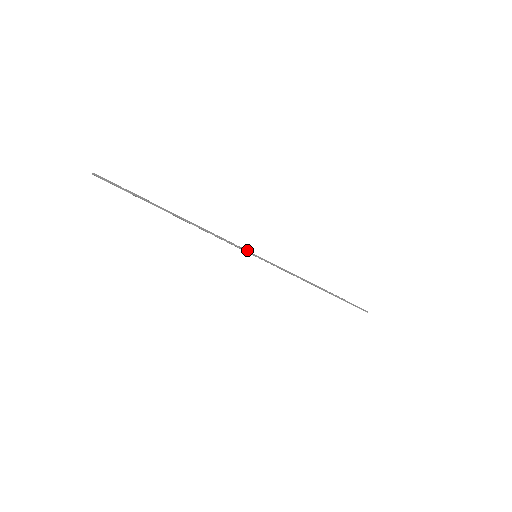
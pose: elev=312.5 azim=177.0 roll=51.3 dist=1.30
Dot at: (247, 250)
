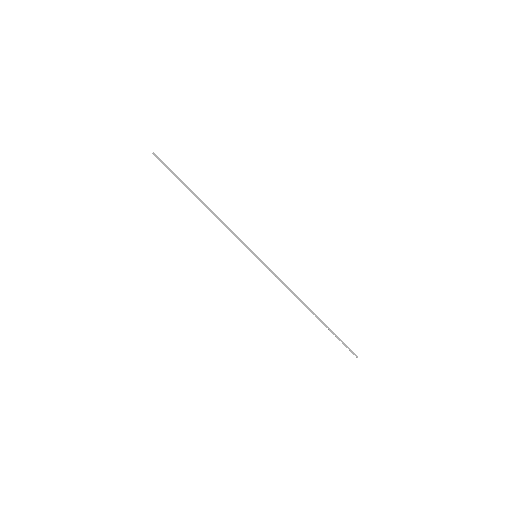
Dot at: occluded
